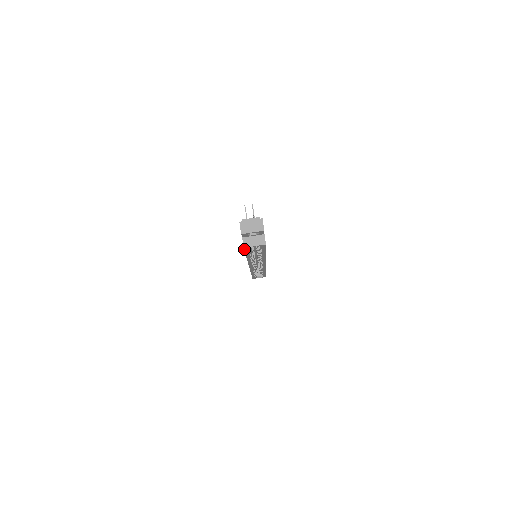
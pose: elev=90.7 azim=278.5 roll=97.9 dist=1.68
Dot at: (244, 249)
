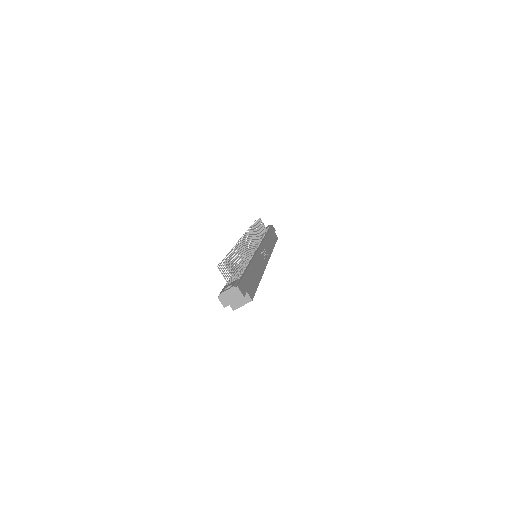
Dot at: occluded
